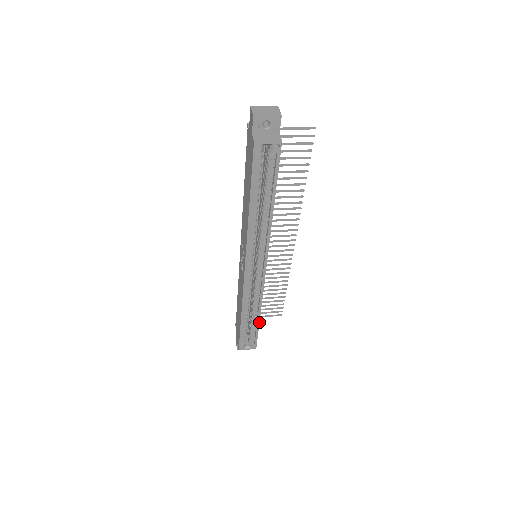
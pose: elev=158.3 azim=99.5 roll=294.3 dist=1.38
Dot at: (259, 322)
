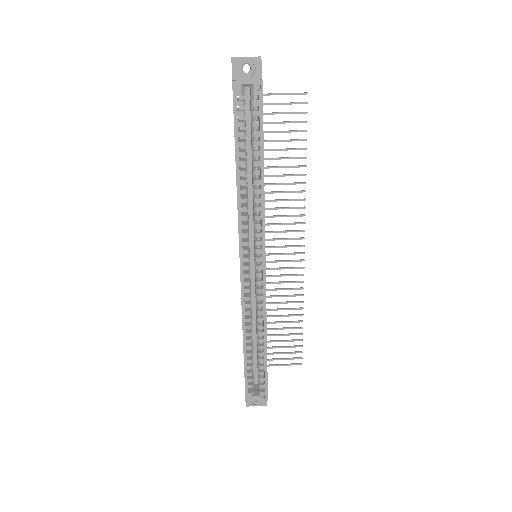
Dot at: occluded
